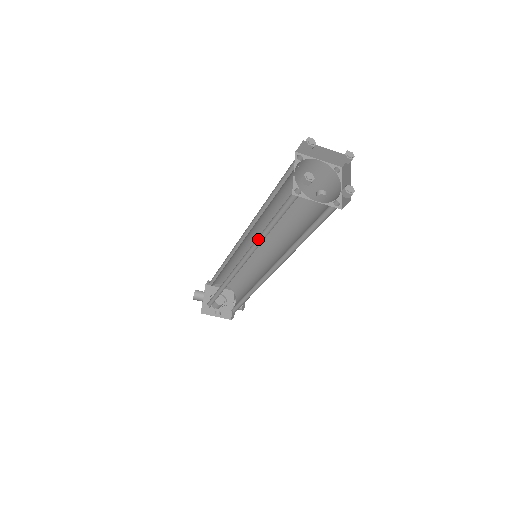
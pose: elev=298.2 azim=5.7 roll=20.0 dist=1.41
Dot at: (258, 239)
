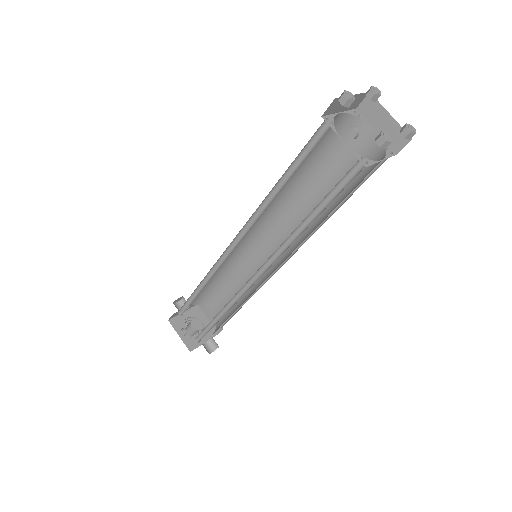
Dot at: (265, 205)
